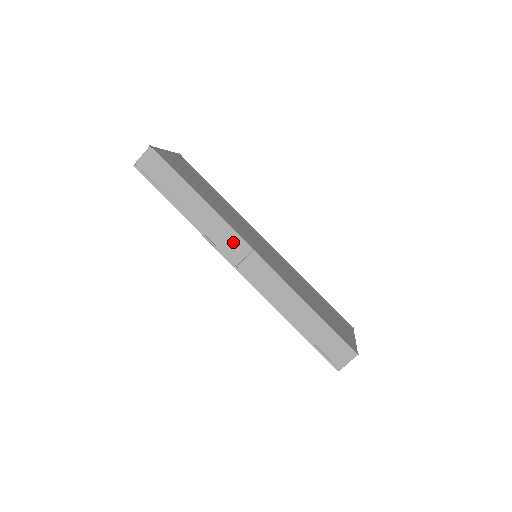
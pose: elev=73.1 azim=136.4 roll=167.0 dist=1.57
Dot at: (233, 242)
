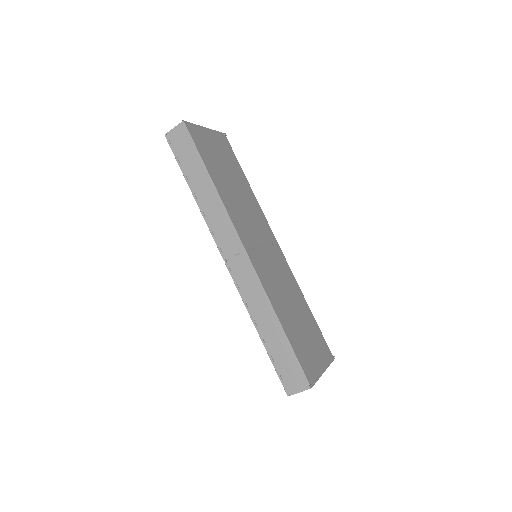
Dot at: (229, 236)
